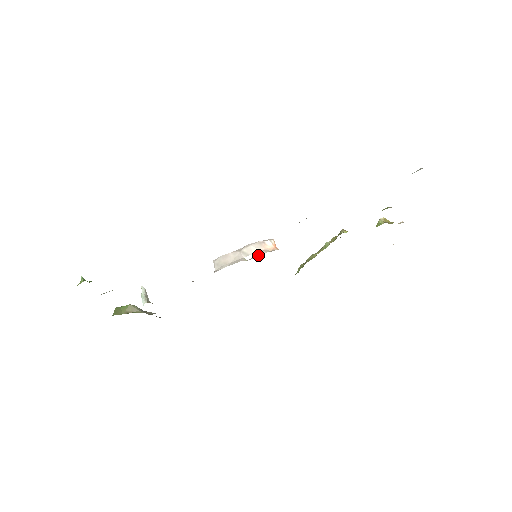
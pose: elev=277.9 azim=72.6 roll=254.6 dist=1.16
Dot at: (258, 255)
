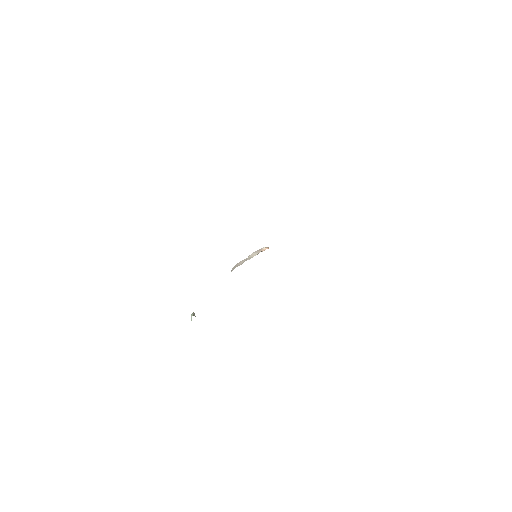
Dot at: occluded
